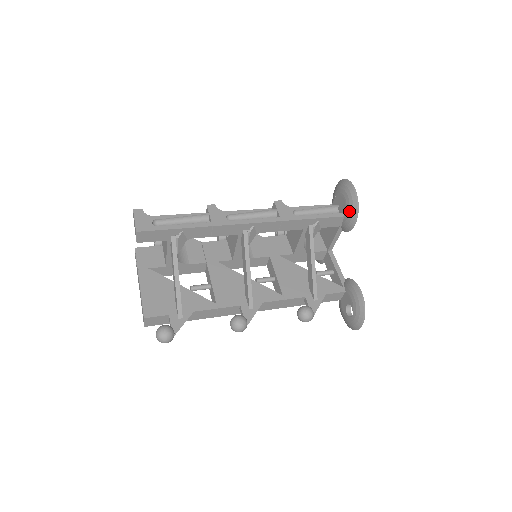
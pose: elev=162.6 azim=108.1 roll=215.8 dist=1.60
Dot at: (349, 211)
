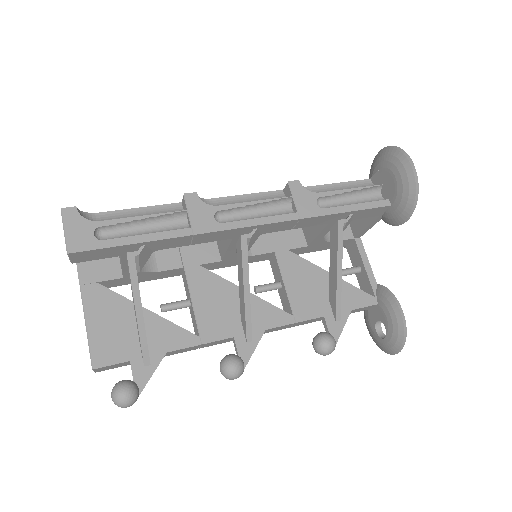
Dot at: (400, 201)
